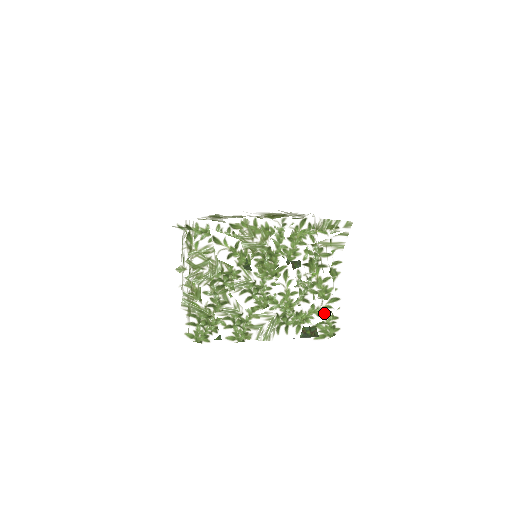
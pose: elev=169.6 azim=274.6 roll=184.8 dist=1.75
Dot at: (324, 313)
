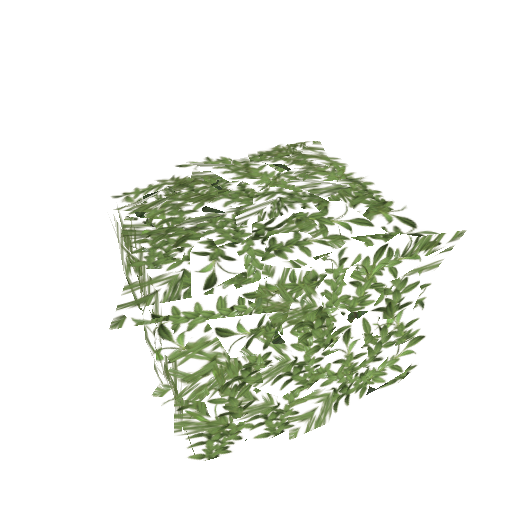
Dot at: (402, 363)
